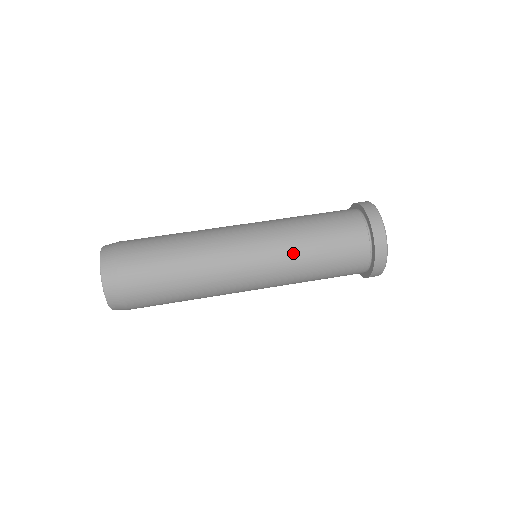
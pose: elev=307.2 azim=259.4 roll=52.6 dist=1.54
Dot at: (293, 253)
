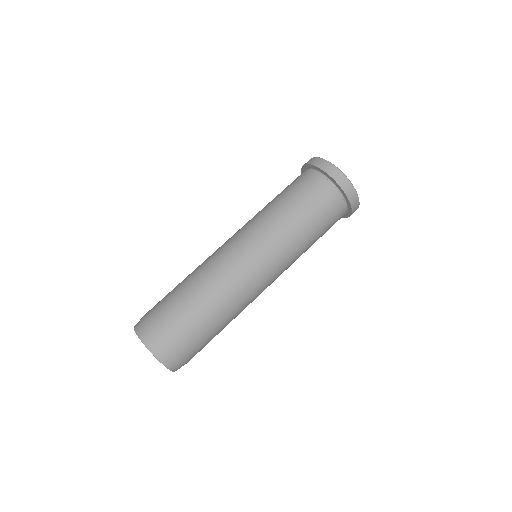
Dot at: (271, 221)
